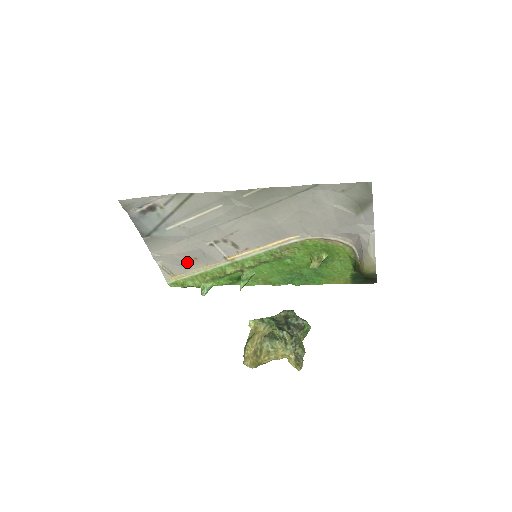
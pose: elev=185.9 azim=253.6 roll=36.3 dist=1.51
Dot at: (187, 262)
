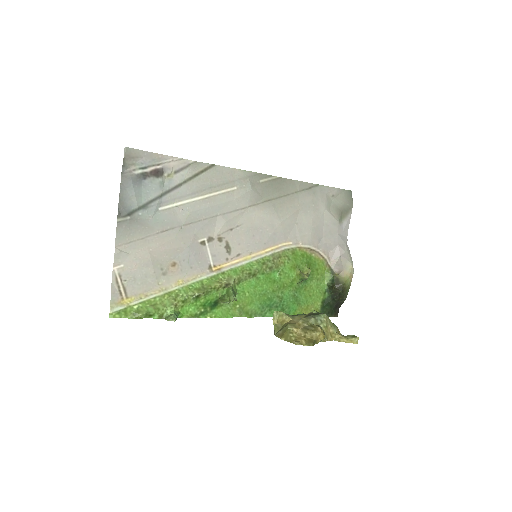
Dot at: (159, 270)
